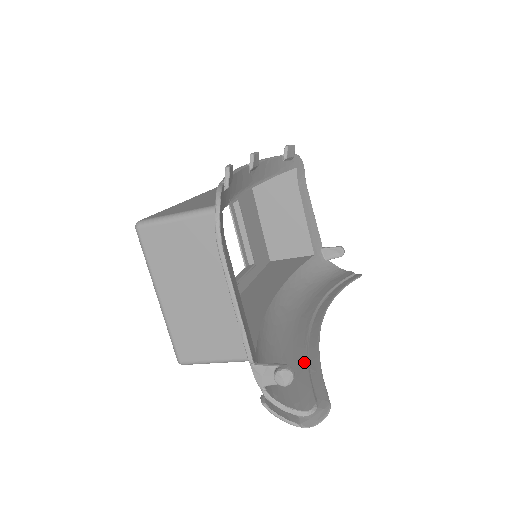
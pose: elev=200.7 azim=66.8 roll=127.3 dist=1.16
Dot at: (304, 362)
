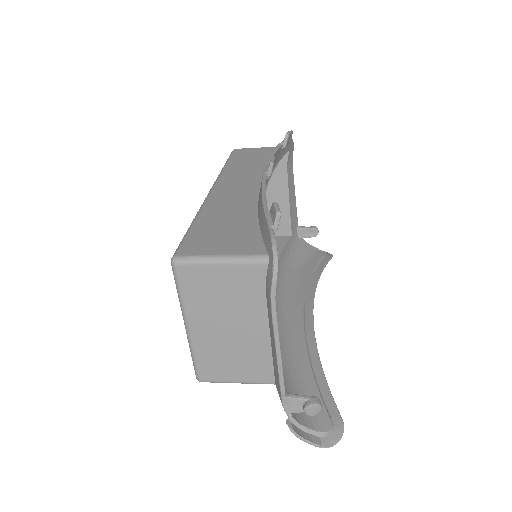
Dot at: (311, 374)
